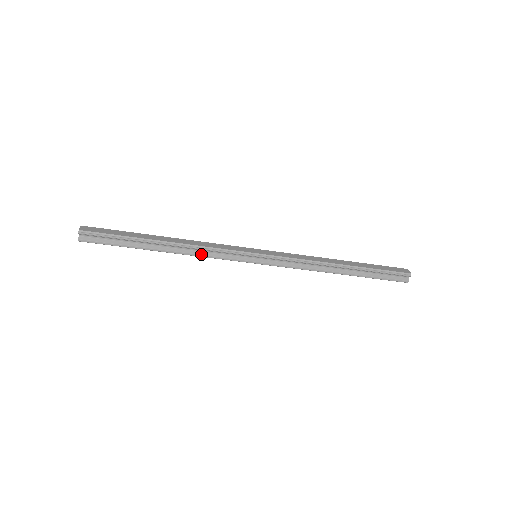
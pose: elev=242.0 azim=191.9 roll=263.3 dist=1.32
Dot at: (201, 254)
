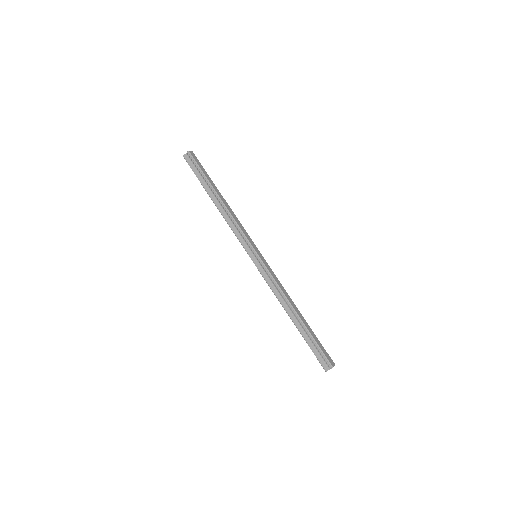
Dot at: (230, 223)
